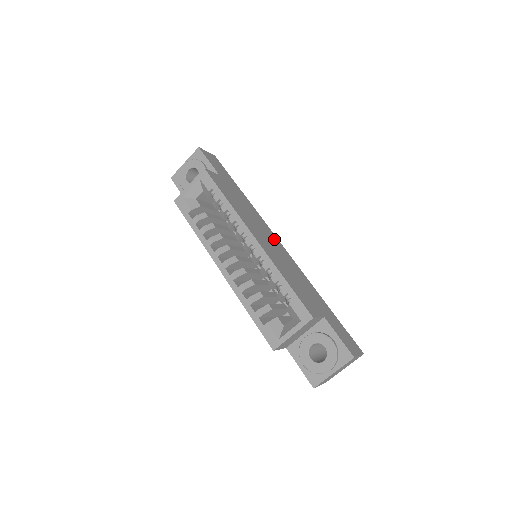
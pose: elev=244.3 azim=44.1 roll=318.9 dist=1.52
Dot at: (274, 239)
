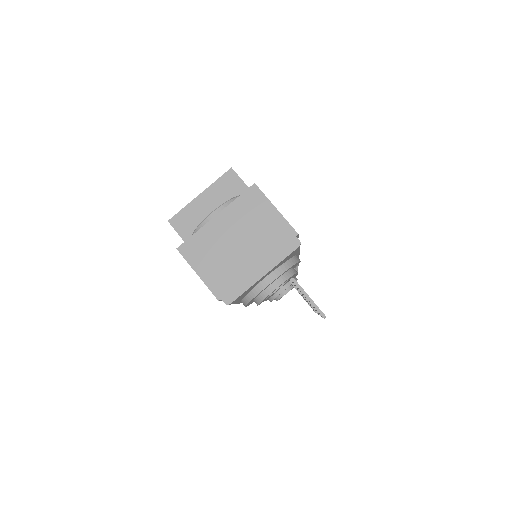
Dot at: occluded
